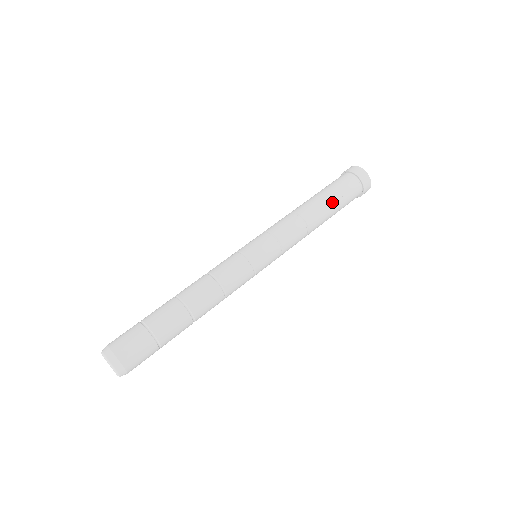
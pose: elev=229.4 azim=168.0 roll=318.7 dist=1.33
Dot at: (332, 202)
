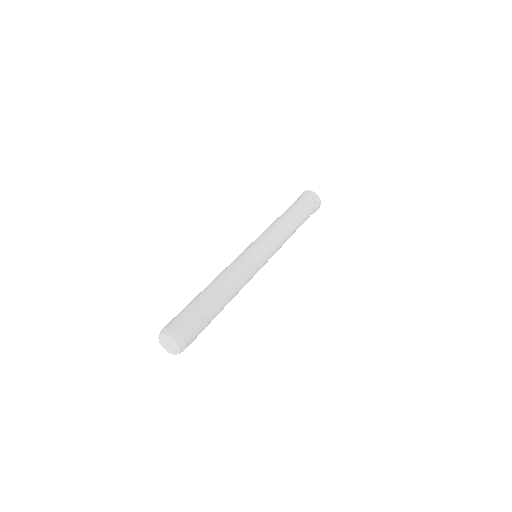
Dot at: (300, 214)
